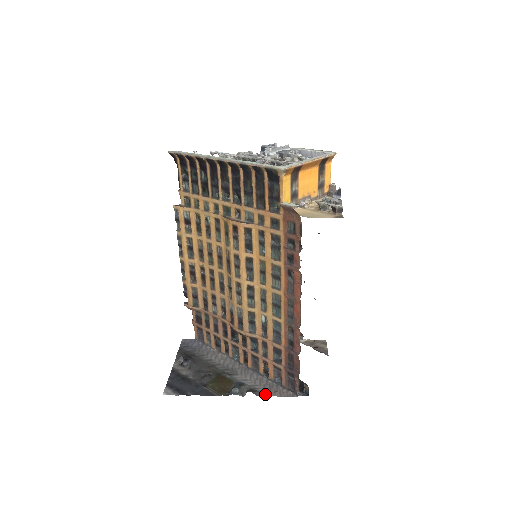
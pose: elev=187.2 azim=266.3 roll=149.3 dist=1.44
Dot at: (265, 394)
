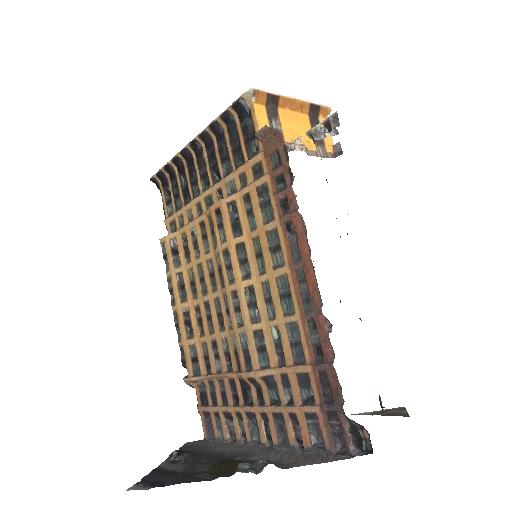
Dot at: (295, 464)
